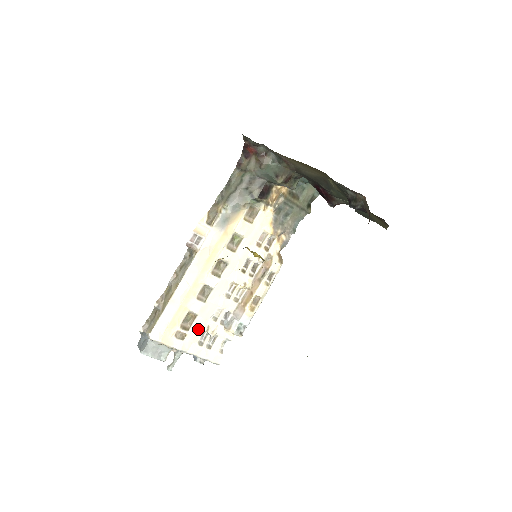
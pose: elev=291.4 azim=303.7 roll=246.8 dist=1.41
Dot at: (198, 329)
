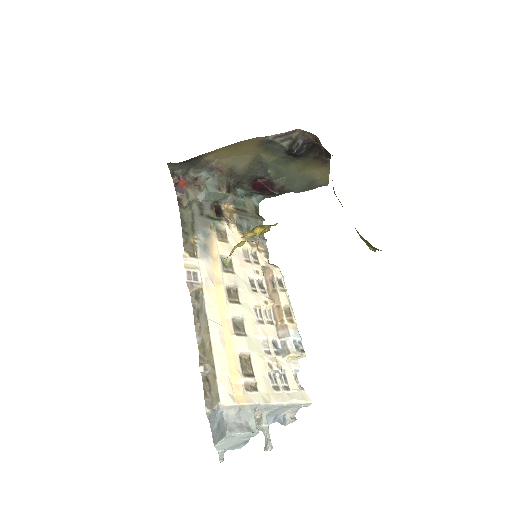
Dot at: (262, 371)
